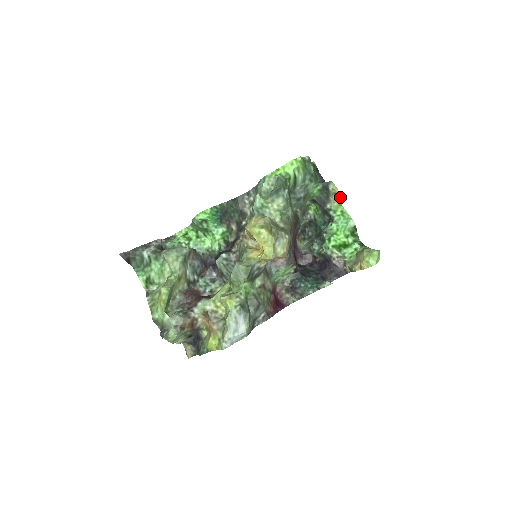
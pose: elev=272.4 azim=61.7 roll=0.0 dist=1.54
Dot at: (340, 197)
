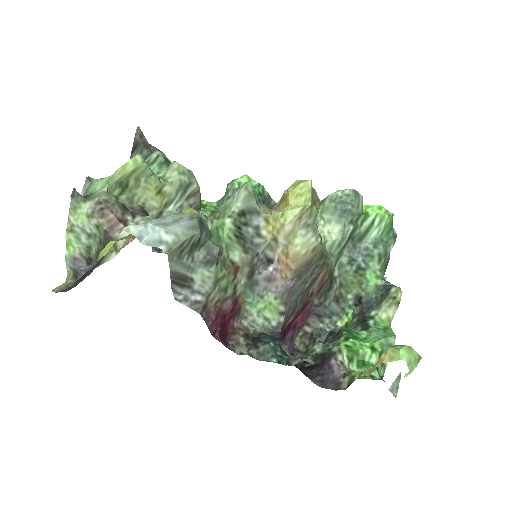
Dot at: (398, 306)
